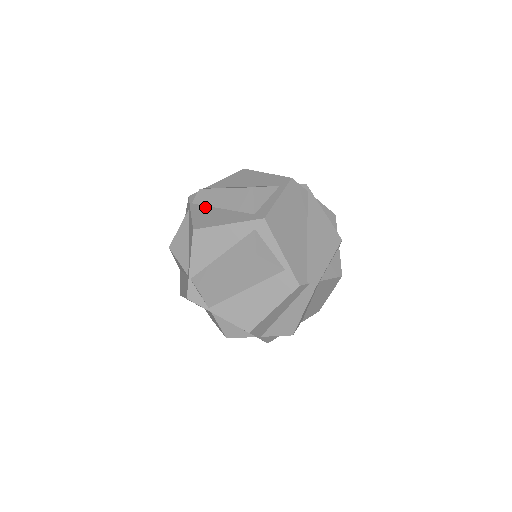
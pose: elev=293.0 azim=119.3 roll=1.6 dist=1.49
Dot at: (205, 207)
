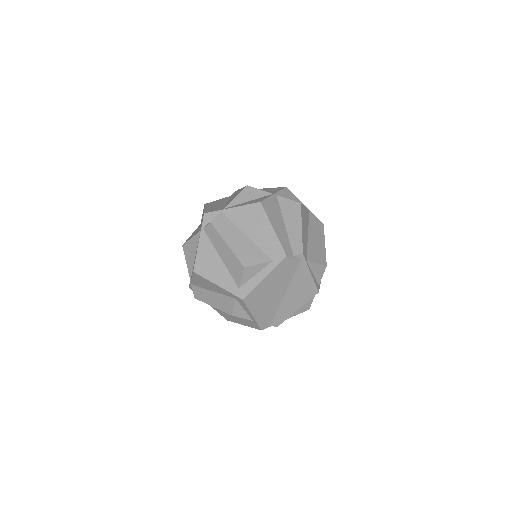
Dot at: (210, 245)
